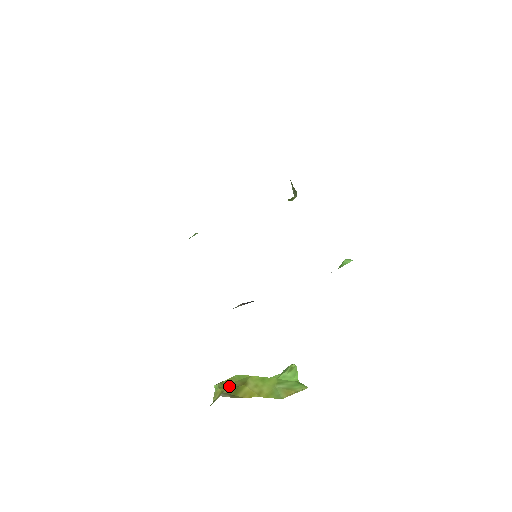
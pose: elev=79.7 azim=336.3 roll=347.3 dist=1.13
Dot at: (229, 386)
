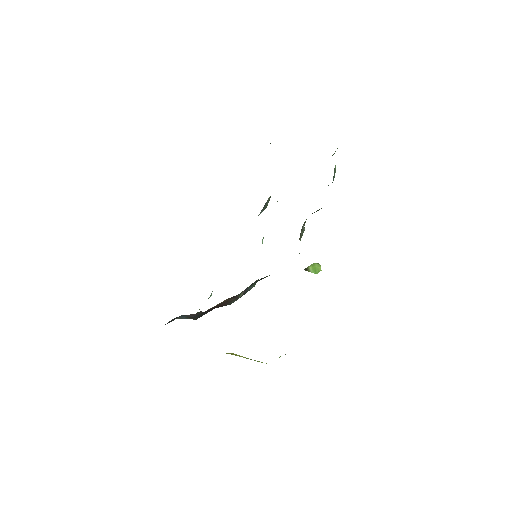
Dot at: occluded
